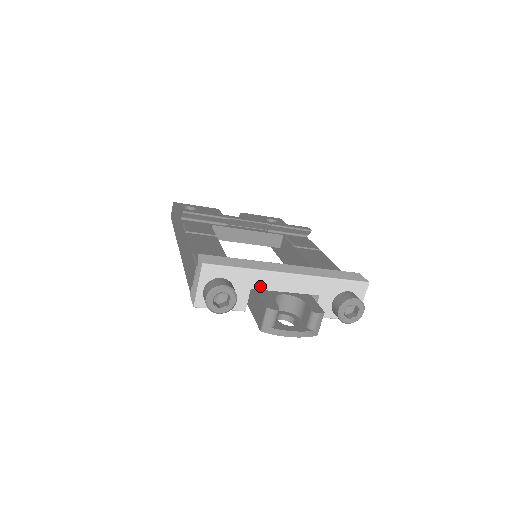
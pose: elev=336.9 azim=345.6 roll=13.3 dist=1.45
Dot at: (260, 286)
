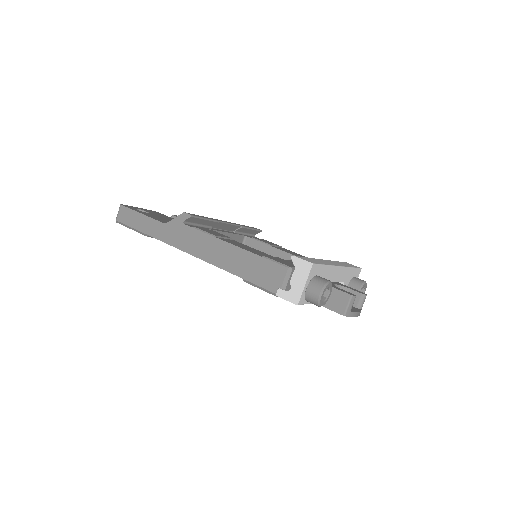
Dot at: (328, 279)
